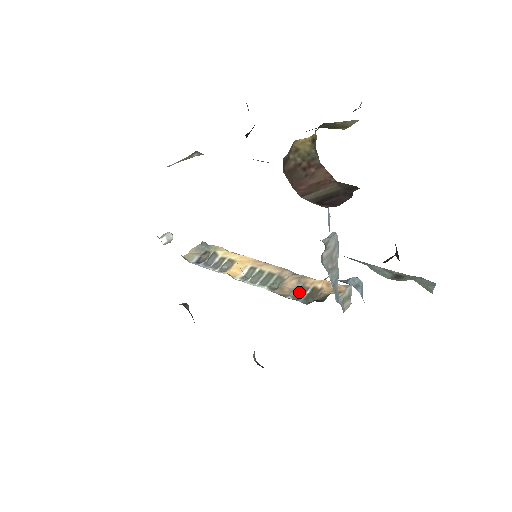
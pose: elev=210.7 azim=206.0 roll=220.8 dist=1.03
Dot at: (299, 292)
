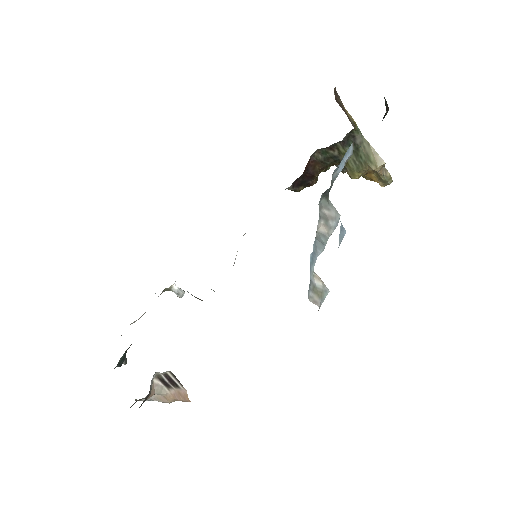
Dot at: occluded
